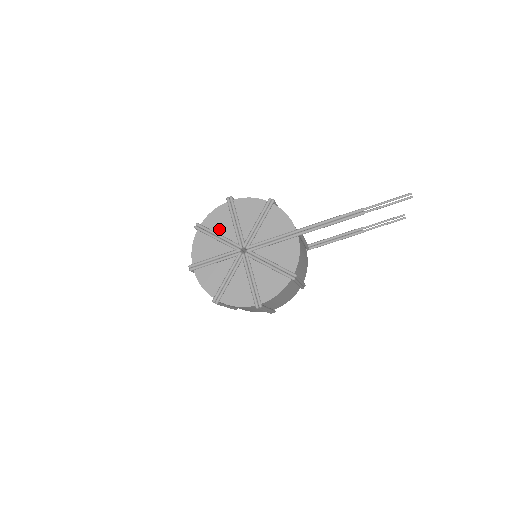
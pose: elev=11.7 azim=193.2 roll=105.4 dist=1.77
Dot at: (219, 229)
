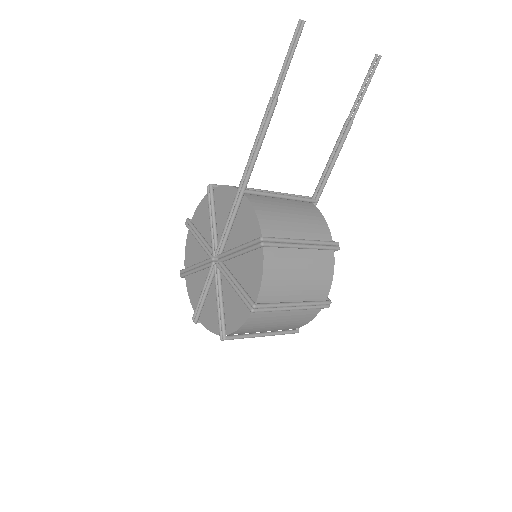
Dot at: (195, 259)
